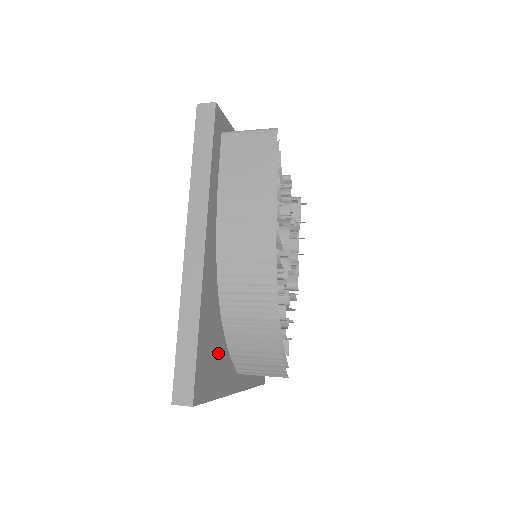
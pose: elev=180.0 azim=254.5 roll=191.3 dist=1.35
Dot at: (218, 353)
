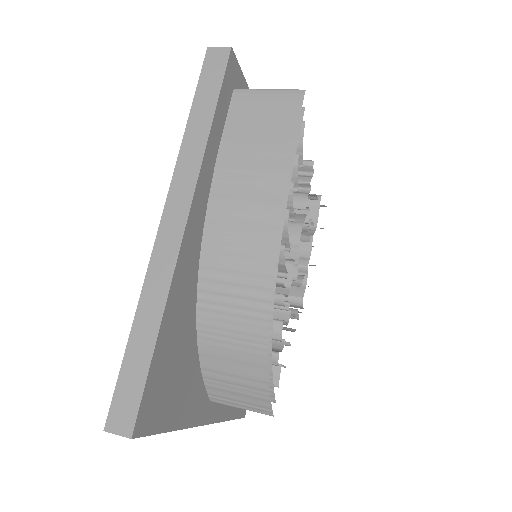
Dot at: (185, 369)
